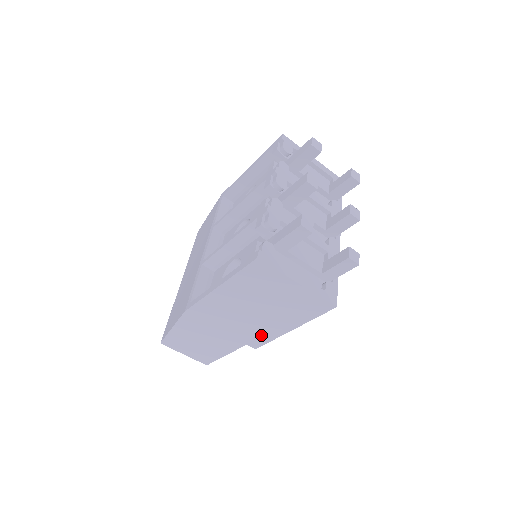
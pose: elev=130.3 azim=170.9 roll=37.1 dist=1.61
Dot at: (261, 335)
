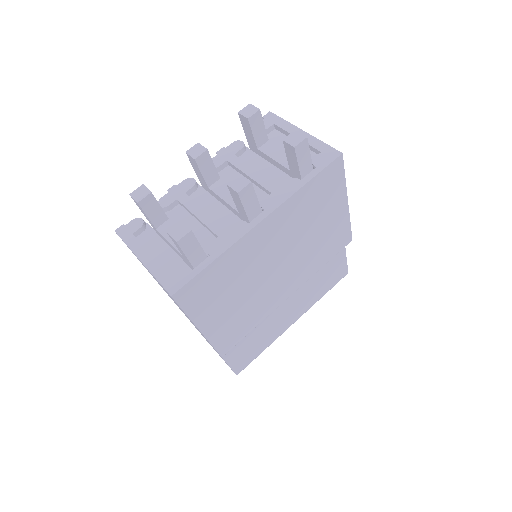
Dot at: occluded
